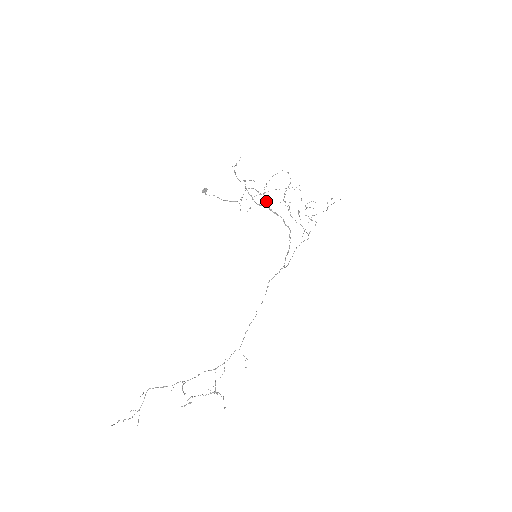
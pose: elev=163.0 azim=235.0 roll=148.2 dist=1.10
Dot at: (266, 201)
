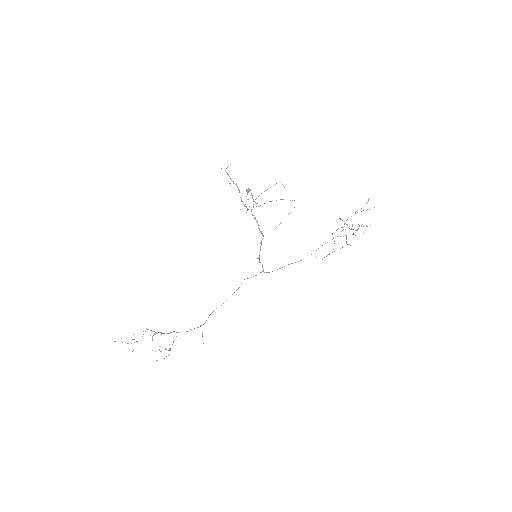
Dot at: (253, 206)
